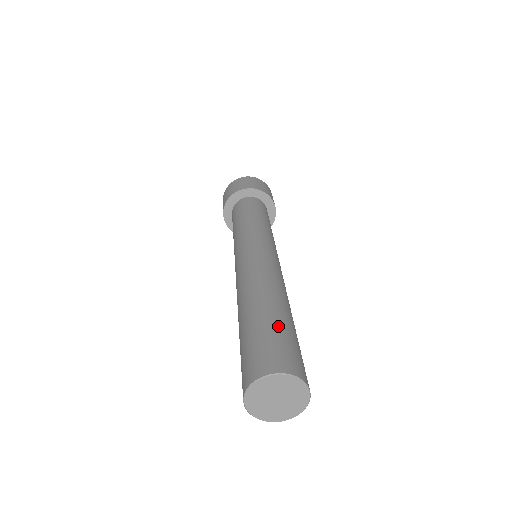
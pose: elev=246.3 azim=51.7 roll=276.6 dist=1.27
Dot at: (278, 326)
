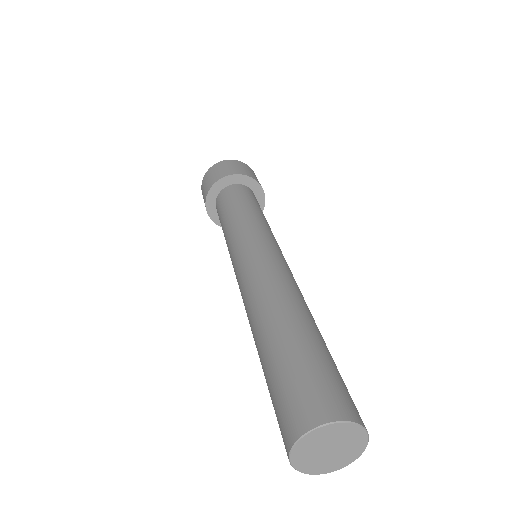
Dot at: (326, 356)
